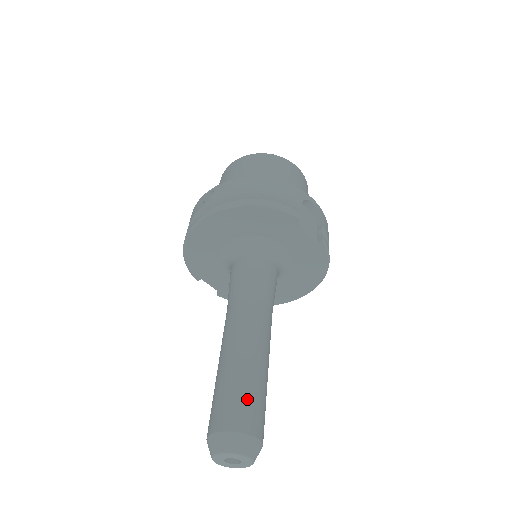
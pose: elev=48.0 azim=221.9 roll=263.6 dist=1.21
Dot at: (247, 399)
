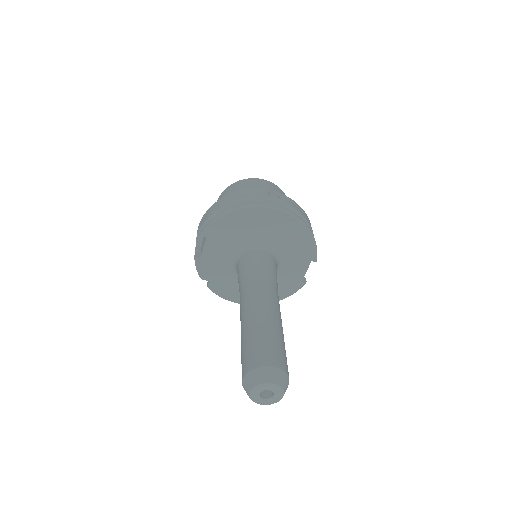
Dot at: occluded
